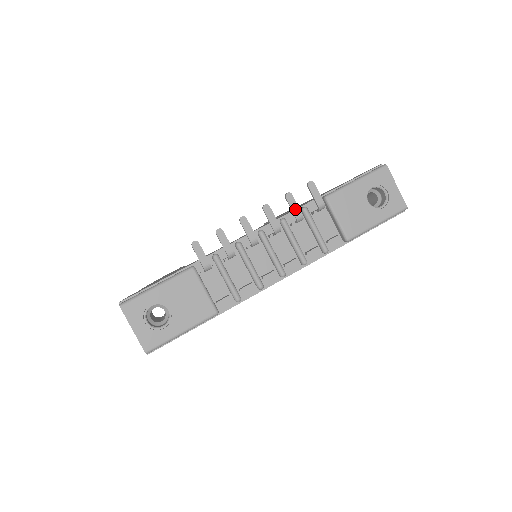
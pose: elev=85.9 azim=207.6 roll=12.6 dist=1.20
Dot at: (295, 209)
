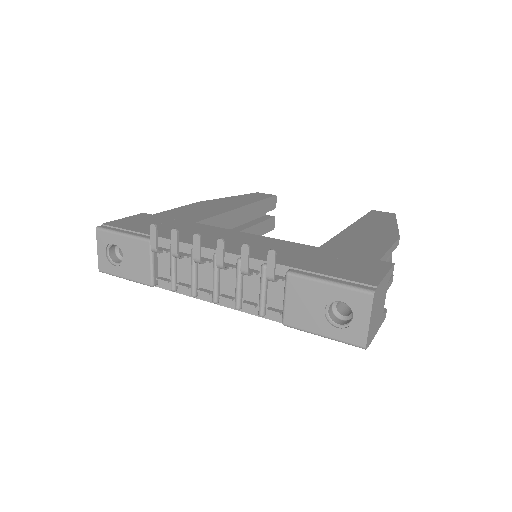
Dot at: (244, 263)
